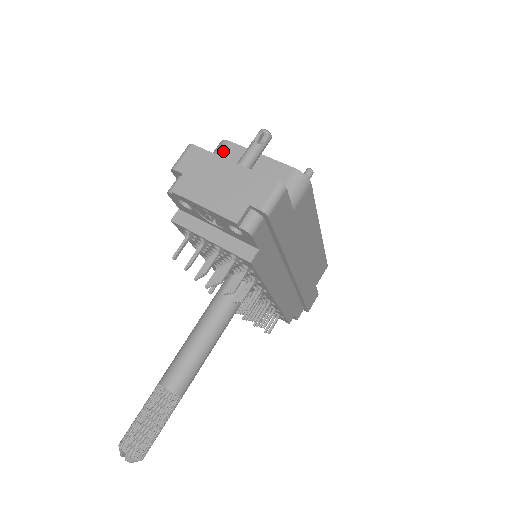
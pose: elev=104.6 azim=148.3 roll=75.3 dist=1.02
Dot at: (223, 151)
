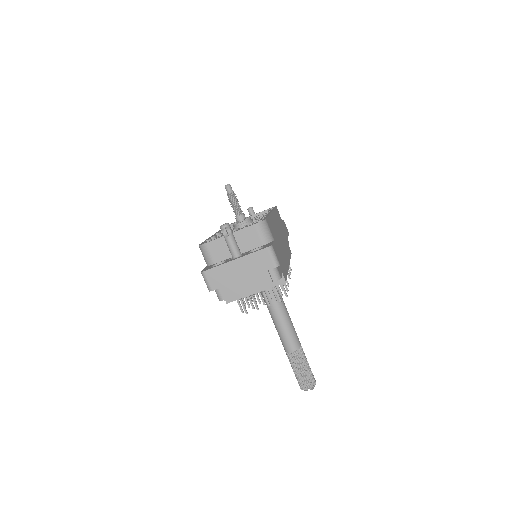
Dot at: (210, 251)
